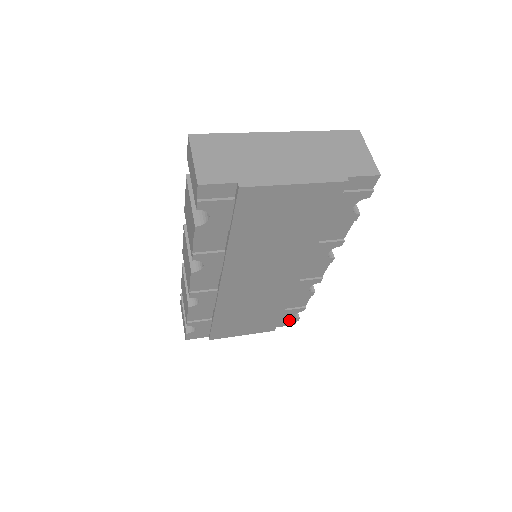
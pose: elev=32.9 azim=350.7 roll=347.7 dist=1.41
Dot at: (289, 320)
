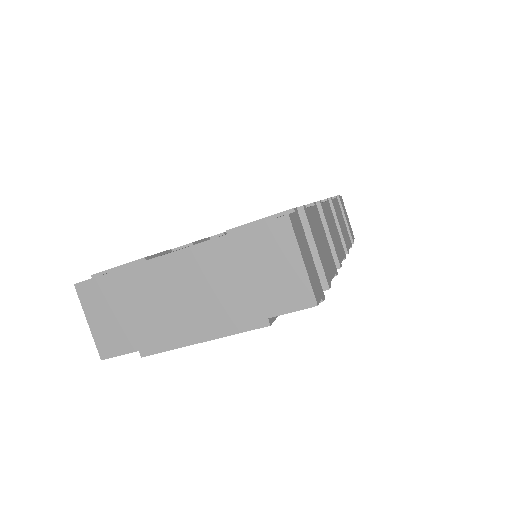
Dot at: occluded
